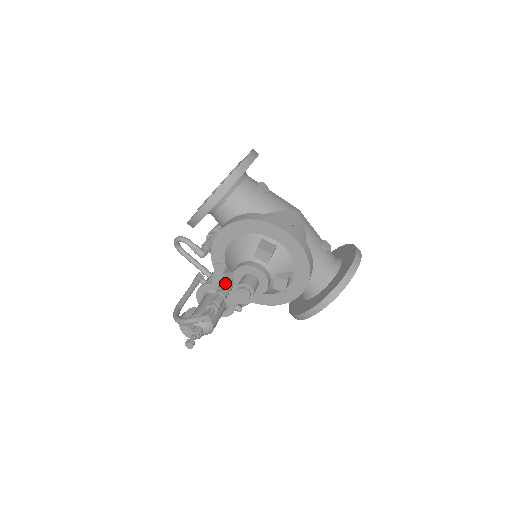
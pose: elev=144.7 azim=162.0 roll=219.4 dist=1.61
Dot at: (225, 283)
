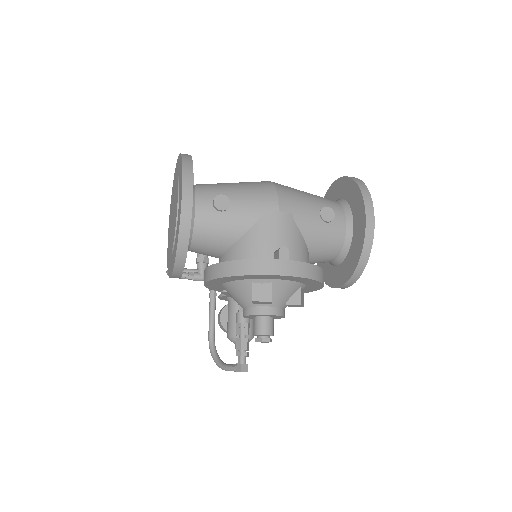
Dot at: (240, 319)
